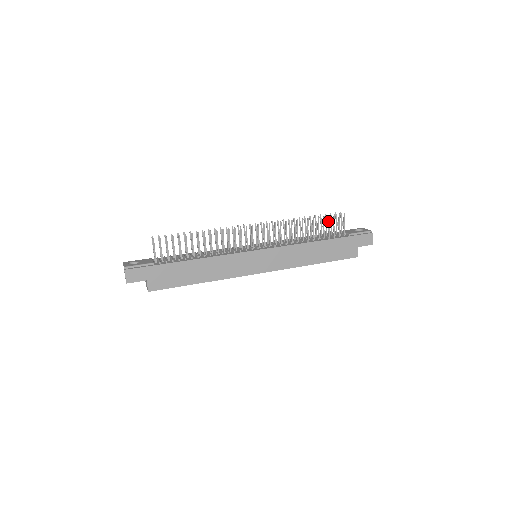
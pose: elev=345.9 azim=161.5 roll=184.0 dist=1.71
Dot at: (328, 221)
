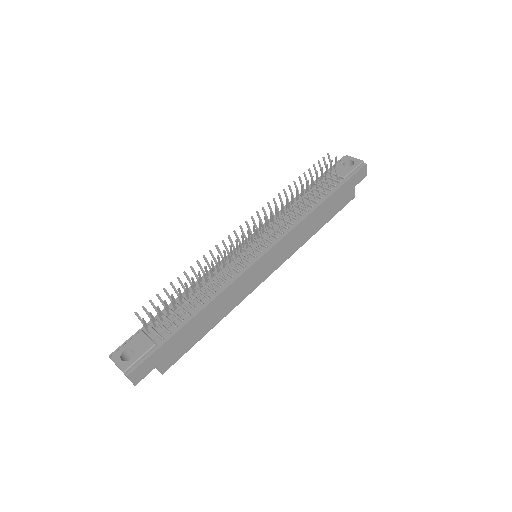
Dot at: (321, 174)
